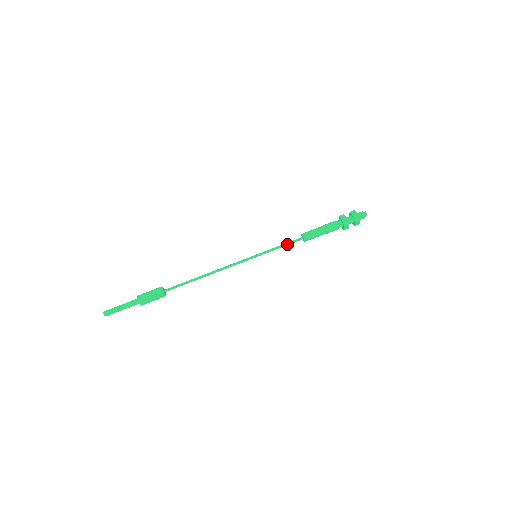
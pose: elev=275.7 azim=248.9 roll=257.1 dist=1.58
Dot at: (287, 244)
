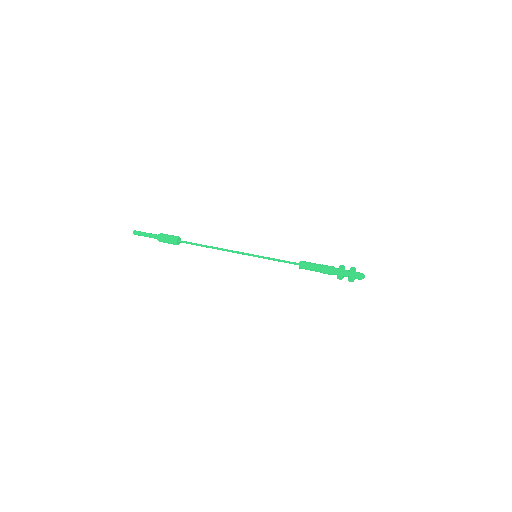
Dot at: (284, 261)
